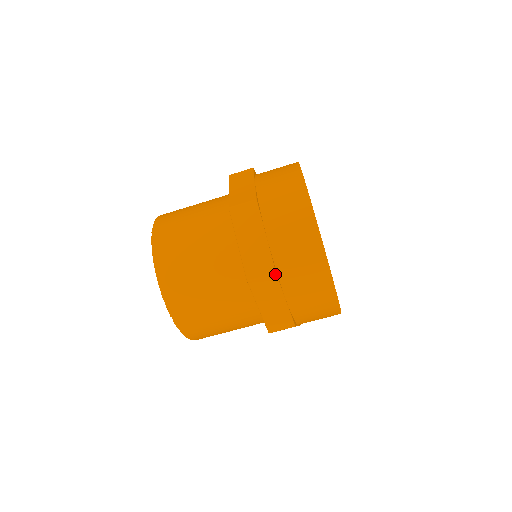
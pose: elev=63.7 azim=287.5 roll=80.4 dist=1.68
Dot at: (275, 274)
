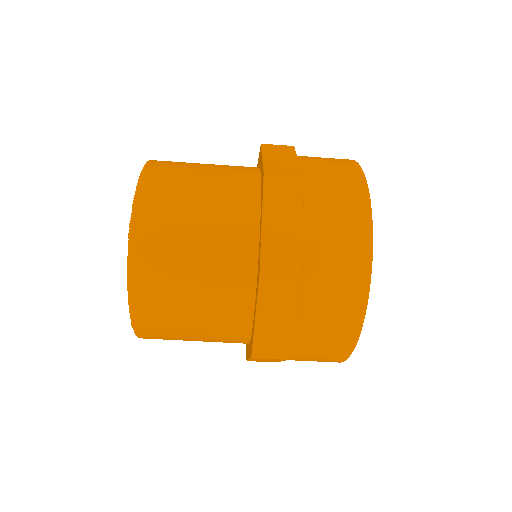
Dot at: (288, 359)
